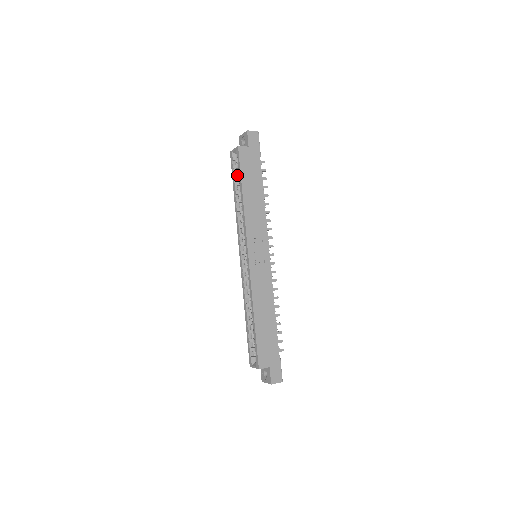
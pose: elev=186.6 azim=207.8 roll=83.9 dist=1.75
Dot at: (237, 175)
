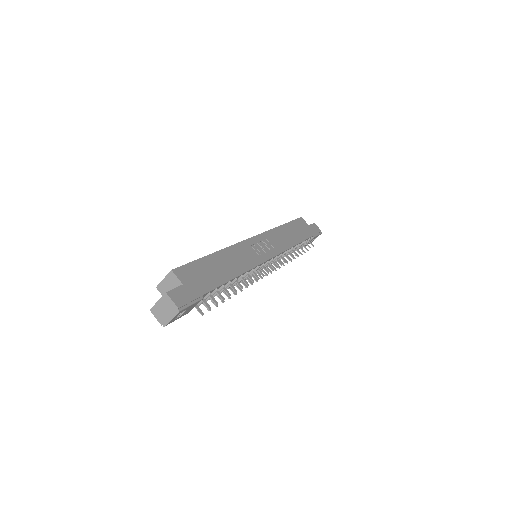
Dot at: occluded
